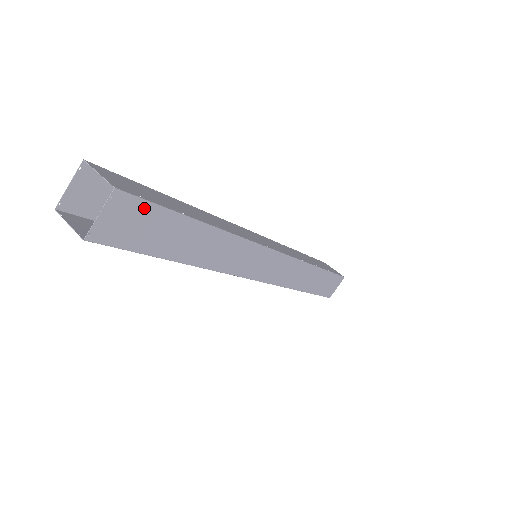
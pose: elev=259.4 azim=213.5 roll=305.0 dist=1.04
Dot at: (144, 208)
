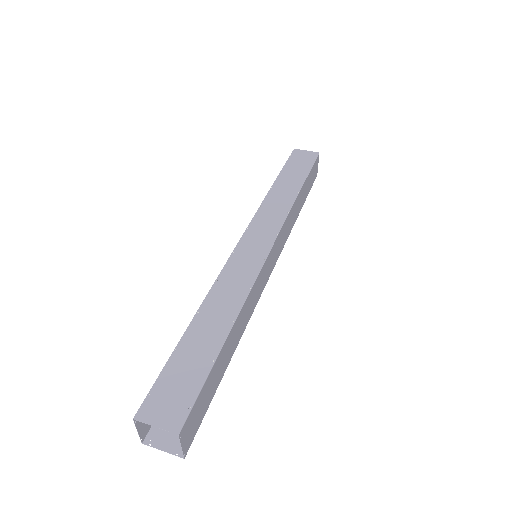
Dot at: (196, 404)
